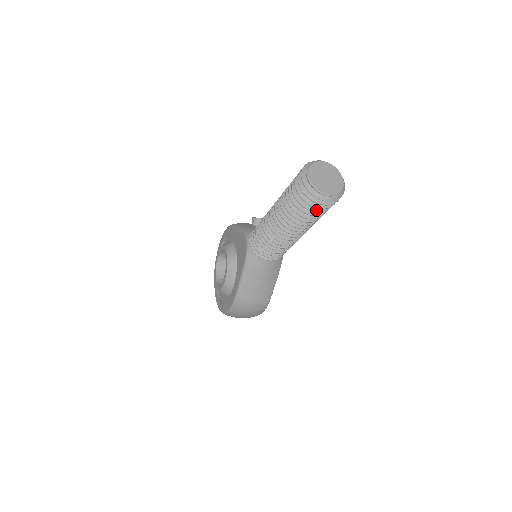
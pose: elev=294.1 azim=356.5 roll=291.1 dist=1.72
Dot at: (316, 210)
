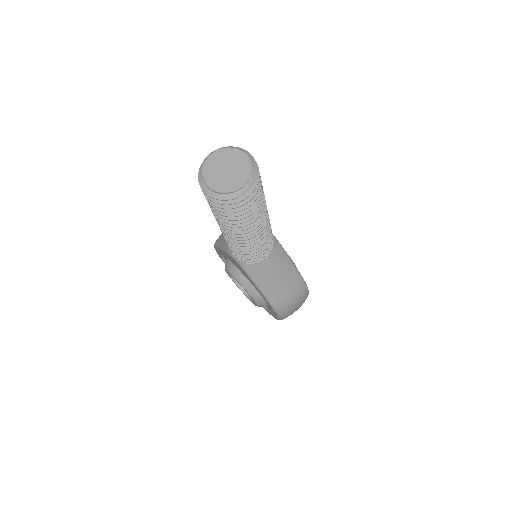
Dot at: (249, 203)
